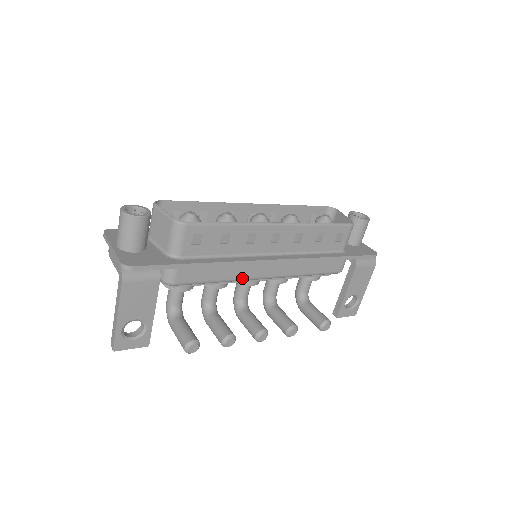
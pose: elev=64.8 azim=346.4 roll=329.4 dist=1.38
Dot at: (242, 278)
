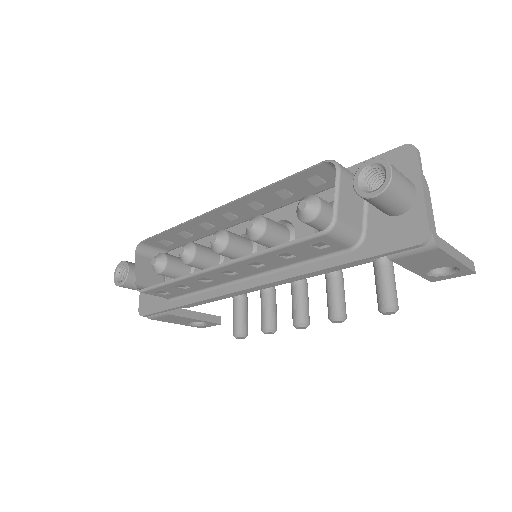
Dot at: occluded
